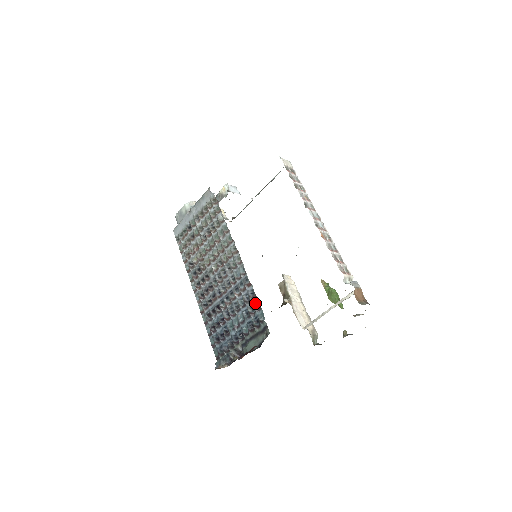
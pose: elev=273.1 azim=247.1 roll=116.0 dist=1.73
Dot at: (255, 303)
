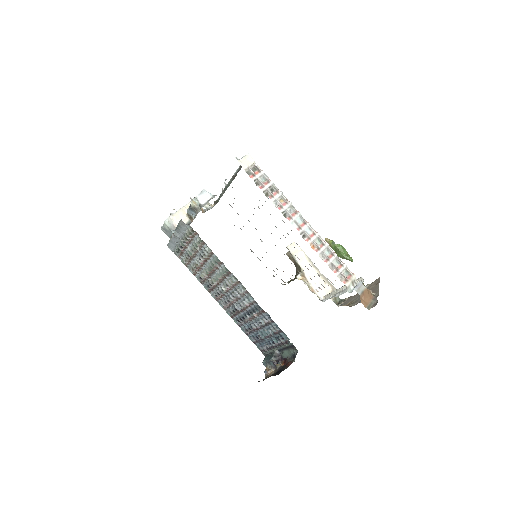
Dot at: (275, 326)
